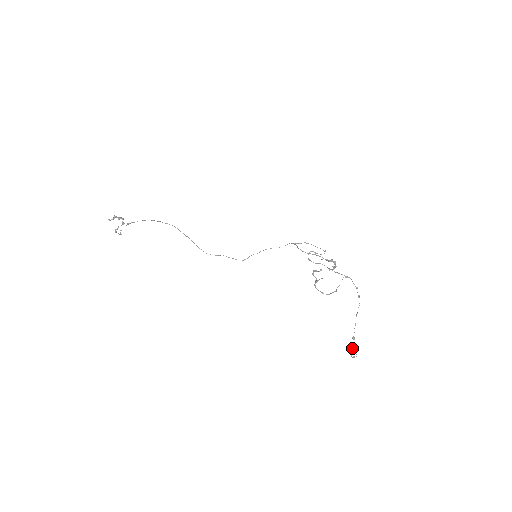
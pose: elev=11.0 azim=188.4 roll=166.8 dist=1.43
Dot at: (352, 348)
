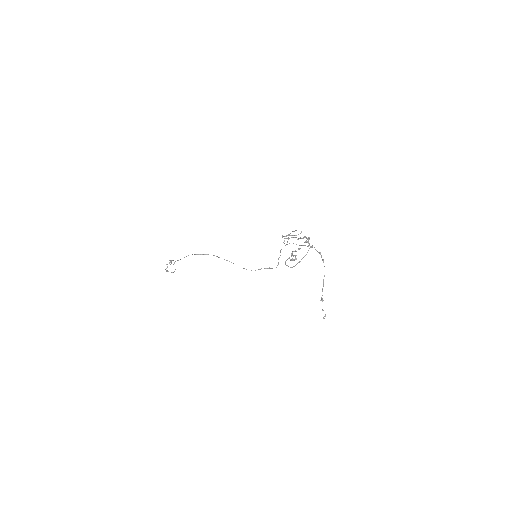
Dot at: (322, 310)
